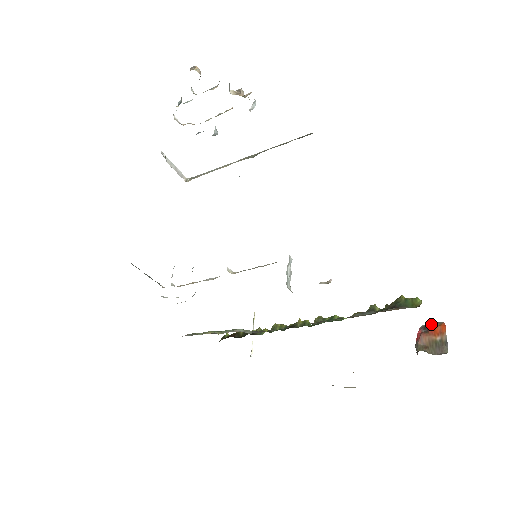
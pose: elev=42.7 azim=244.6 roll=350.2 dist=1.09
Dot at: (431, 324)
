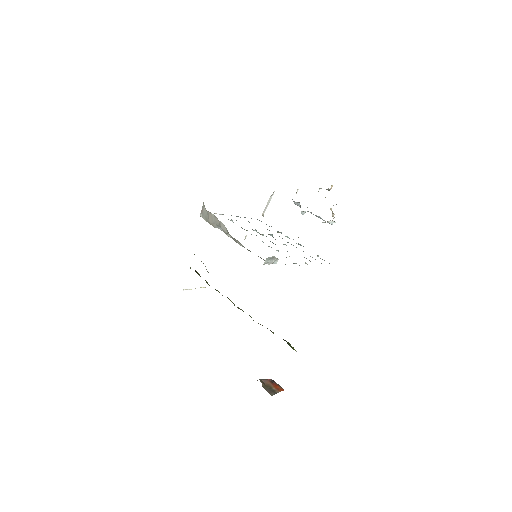
Dot at: occluded
